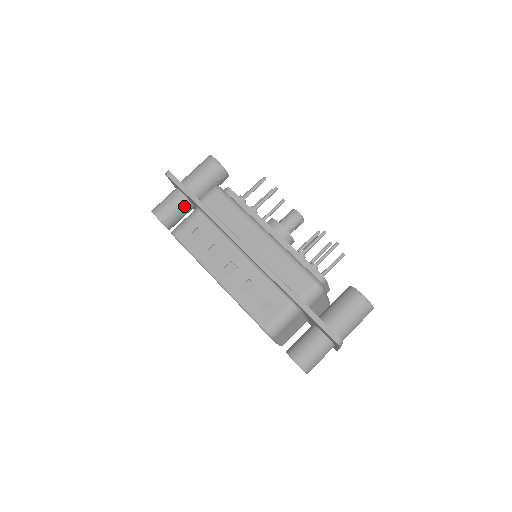
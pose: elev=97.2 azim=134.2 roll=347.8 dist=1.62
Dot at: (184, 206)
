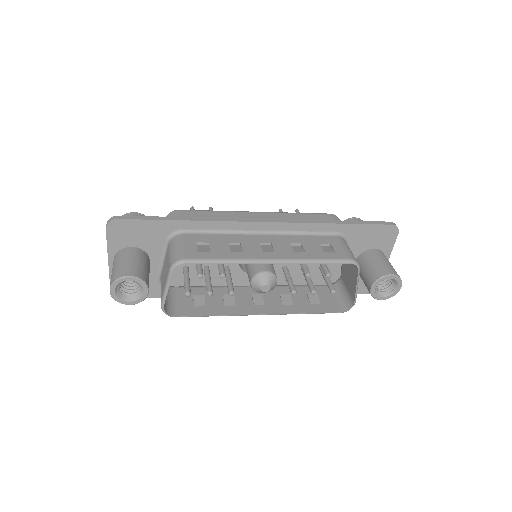
Dot at: (145, 259)
